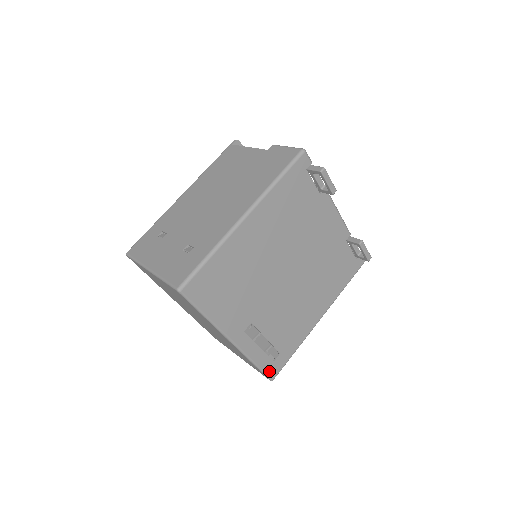
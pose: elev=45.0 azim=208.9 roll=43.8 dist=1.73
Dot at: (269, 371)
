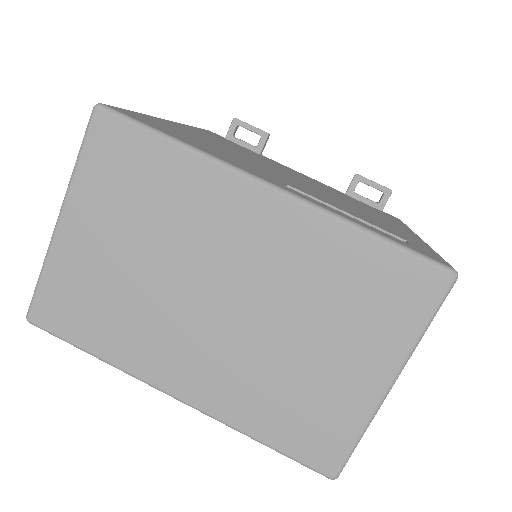
Dot at: (422, 254)
